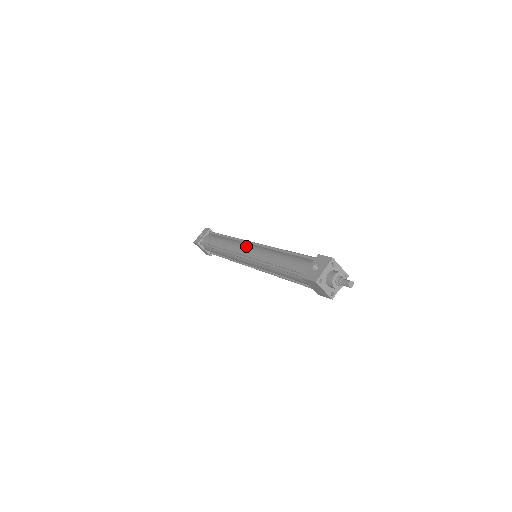
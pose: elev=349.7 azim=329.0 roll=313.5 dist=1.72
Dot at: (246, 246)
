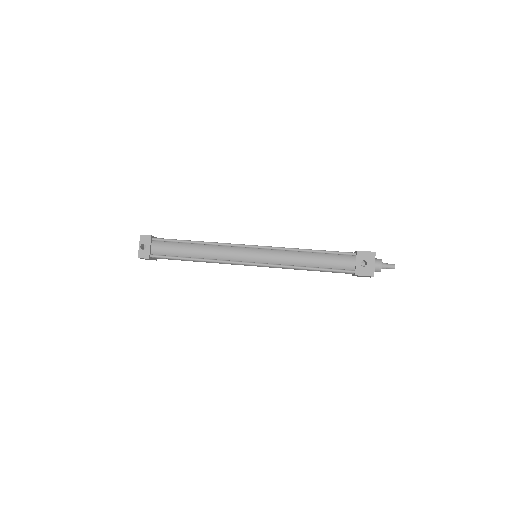
Dot at: (245, 252)
